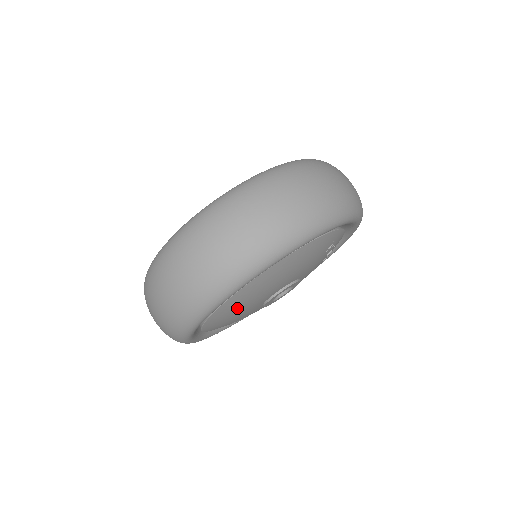
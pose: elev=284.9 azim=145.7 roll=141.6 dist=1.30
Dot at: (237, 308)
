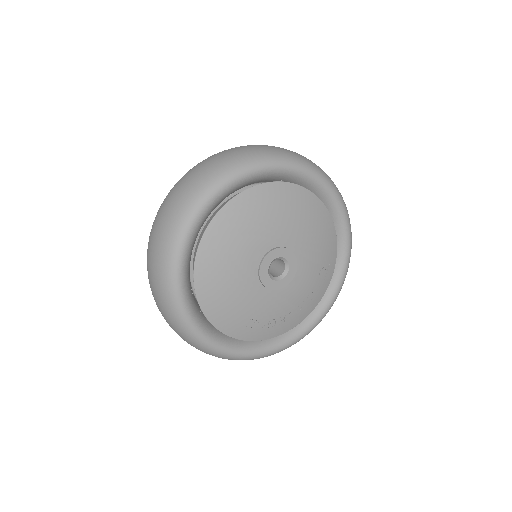
Dot at: (268, 207)
